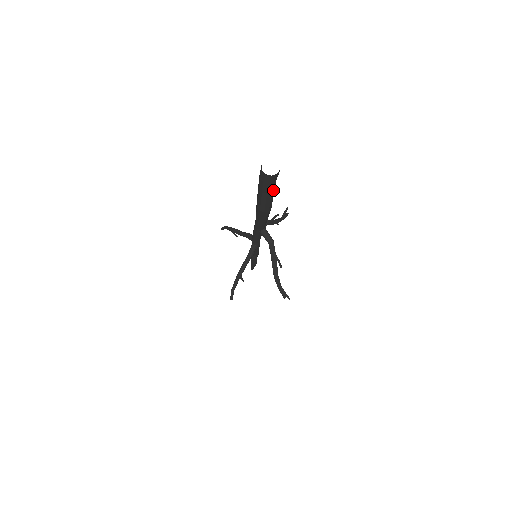
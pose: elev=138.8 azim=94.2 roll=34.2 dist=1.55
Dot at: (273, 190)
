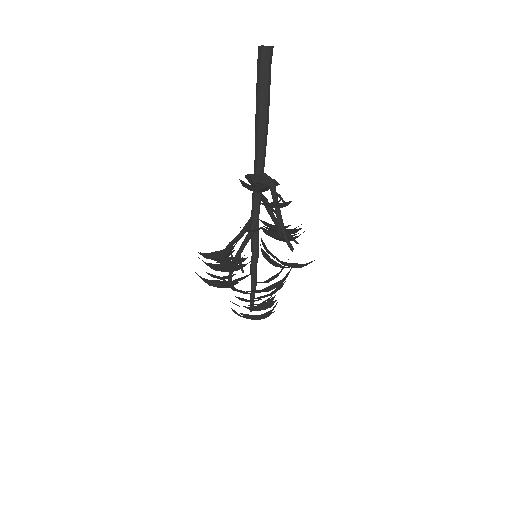
Dot at: (269, 79)
